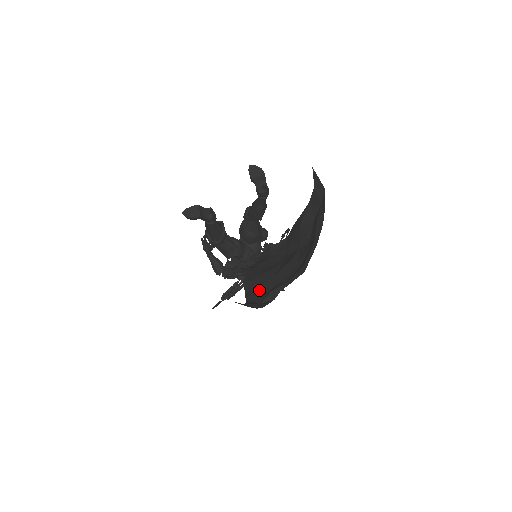
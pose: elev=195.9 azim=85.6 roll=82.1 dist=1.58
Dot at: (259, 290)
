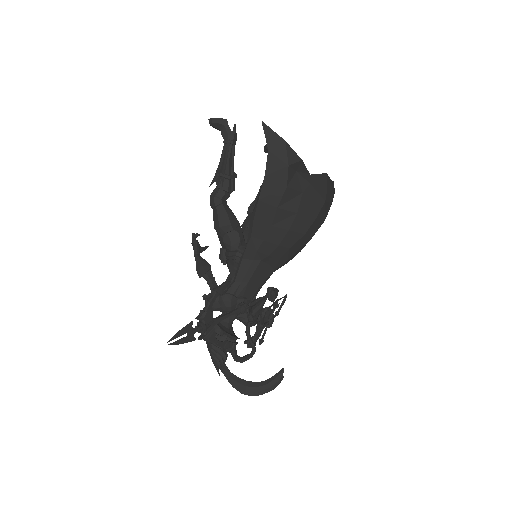
Dot at: occluded
